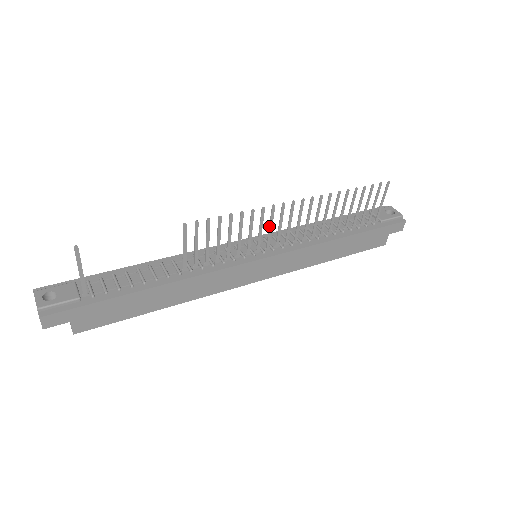
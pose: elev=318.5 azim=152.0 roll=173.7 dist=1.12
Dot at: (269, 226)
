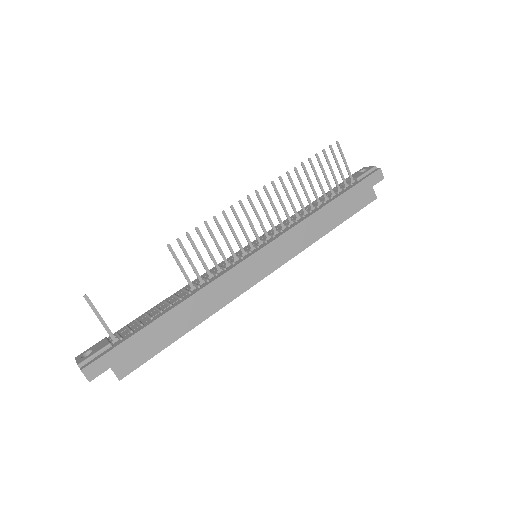
Dot at: (248, 221)
